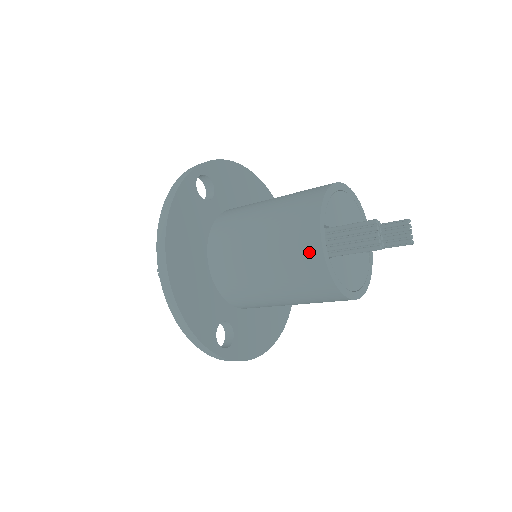
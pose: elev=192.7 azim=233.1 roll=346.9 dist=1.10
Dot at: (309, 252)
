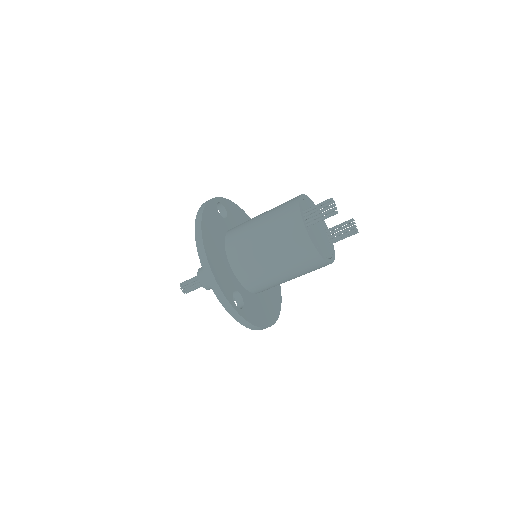
Dot at: (294, 223)
